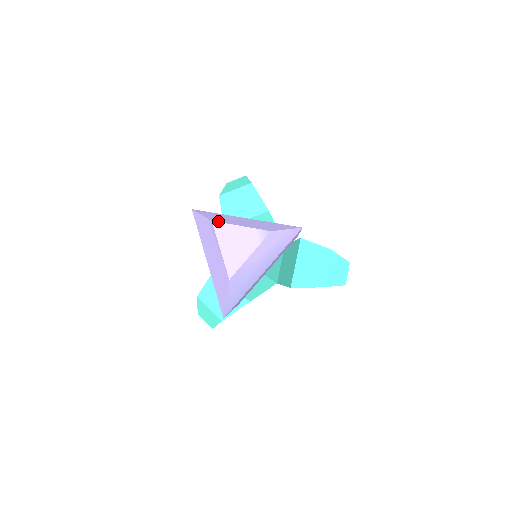
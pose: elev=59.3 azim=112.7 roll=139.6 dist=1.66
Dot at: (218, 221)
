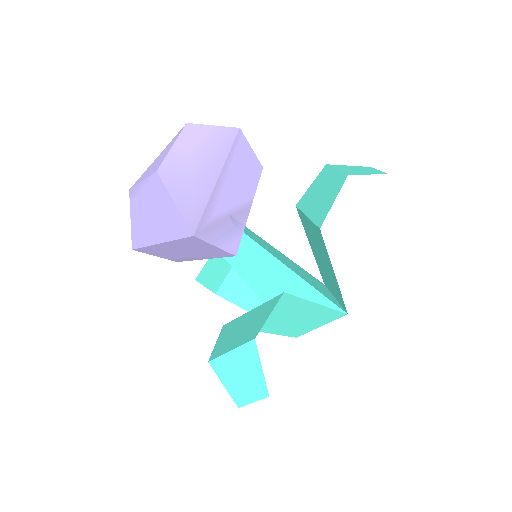
Dot at: occluded
